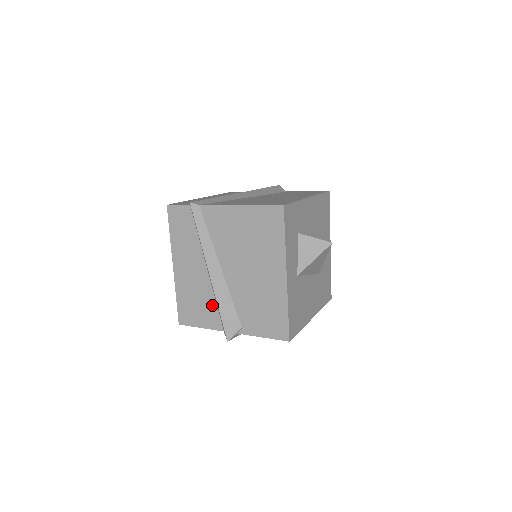
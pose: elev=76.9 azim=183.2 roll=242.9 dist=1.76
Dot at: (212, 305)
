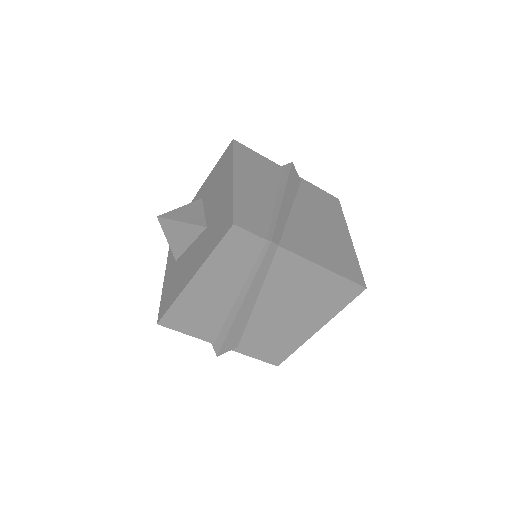
Dot at: (217, 324)
